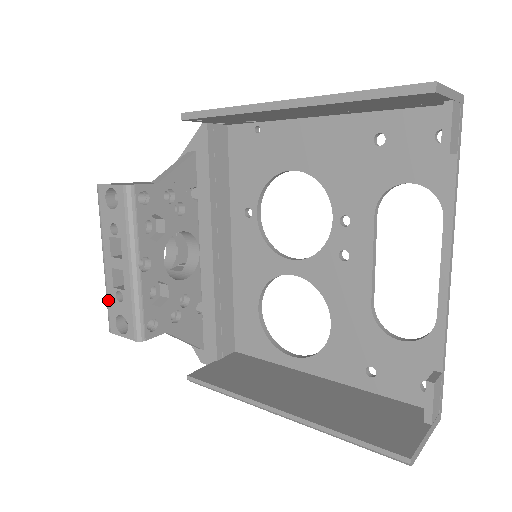
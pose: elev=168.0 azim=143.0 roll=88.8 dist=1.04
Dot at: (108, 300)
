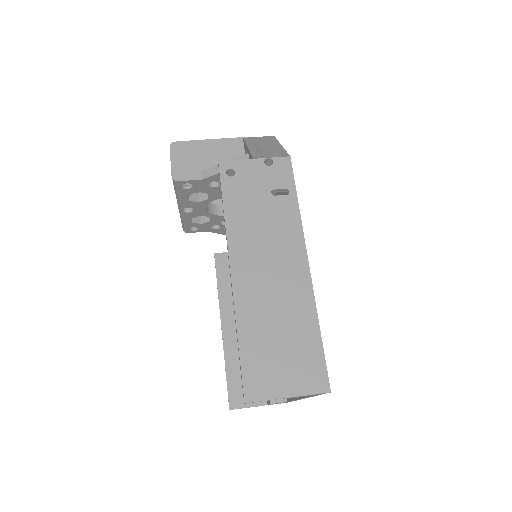
Dot at: occluded
